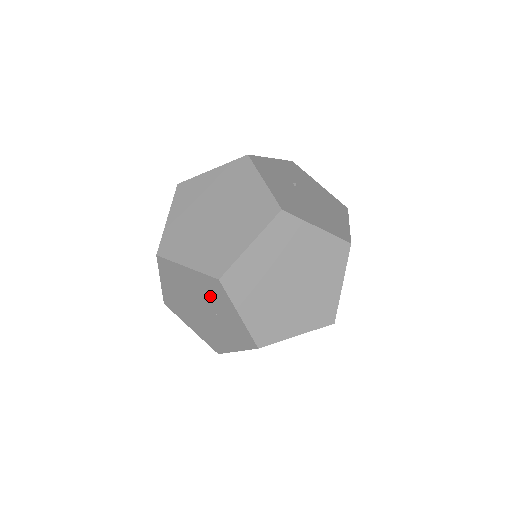
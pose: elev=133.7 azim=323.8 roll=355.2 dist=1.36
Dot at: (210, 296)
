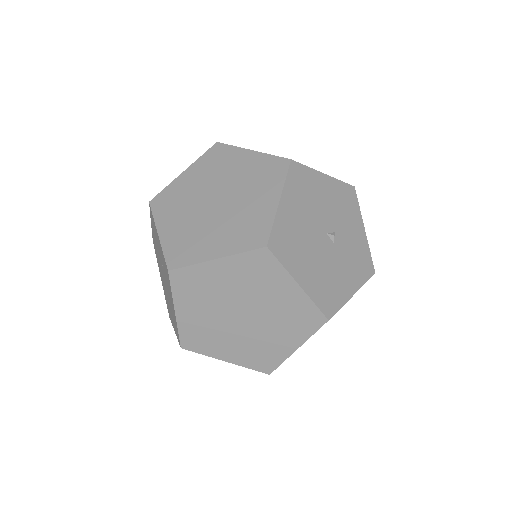
Dot at: occluded
